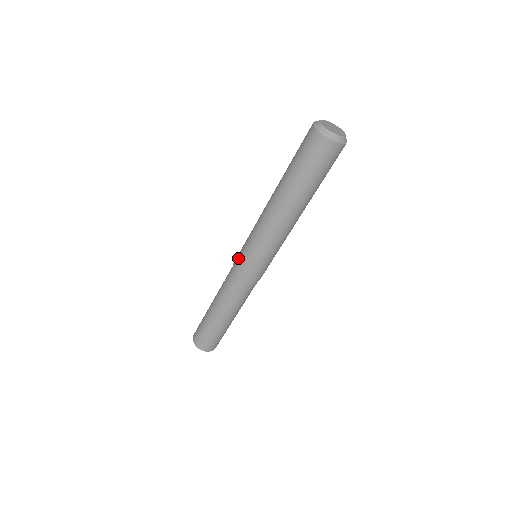
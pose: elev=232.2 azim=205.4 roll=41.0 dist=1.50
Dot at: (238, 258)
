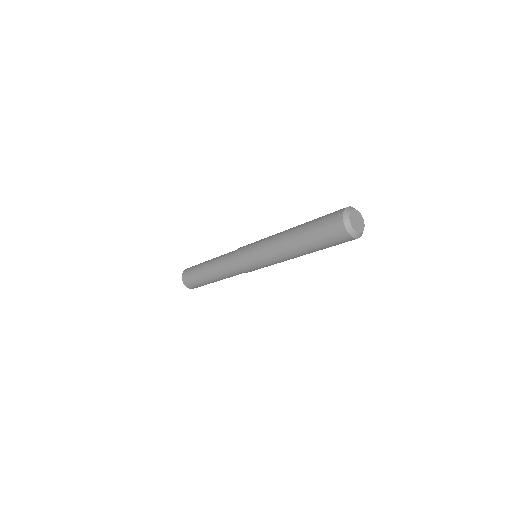
Dot at: (241, 256)
